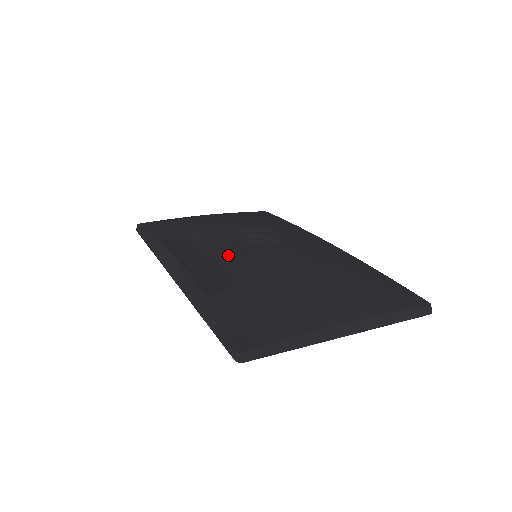
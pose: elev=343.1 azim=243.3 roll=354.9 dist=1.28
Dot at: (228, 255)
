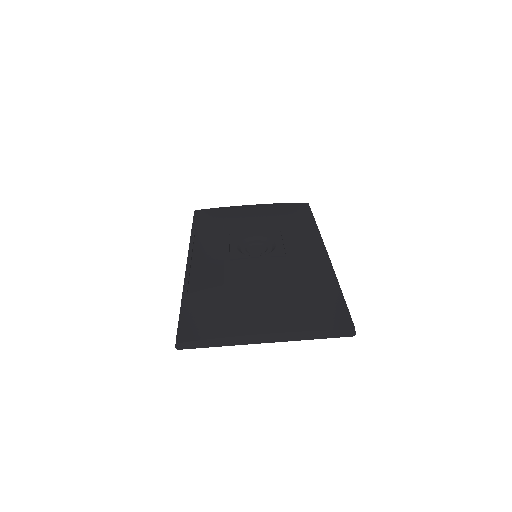
Dot at: occluded
